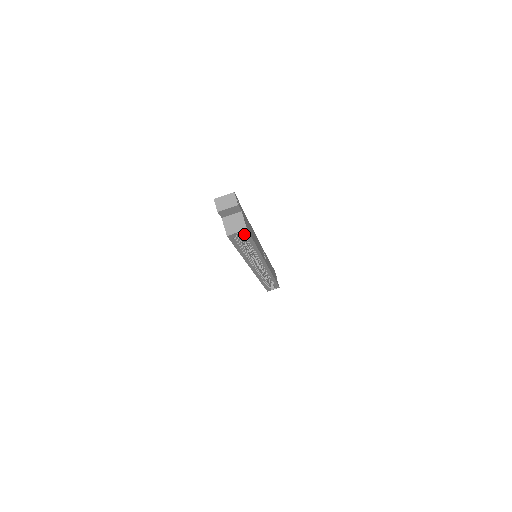
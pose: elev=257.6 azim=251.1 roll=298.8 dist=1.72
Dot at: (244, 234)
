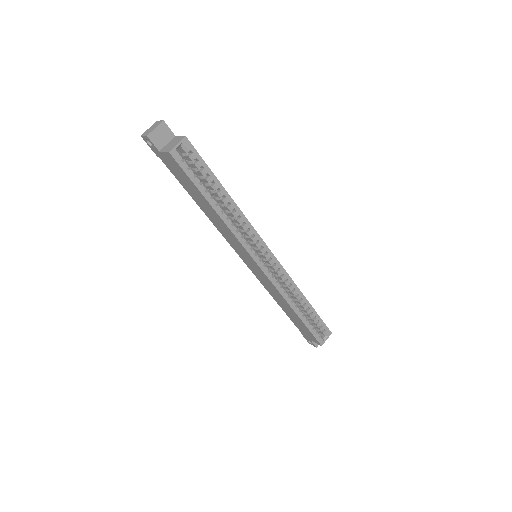
Dot at: (191, 154)
